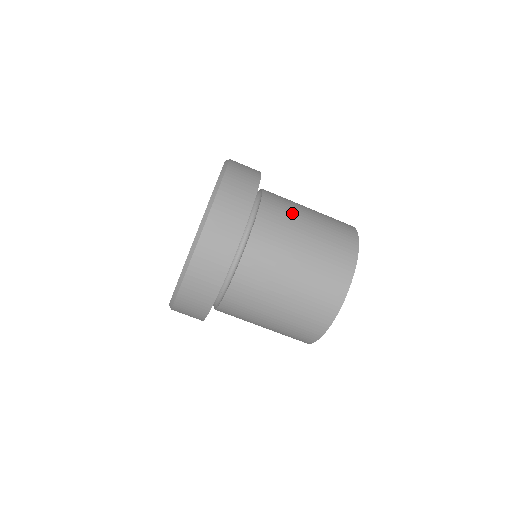
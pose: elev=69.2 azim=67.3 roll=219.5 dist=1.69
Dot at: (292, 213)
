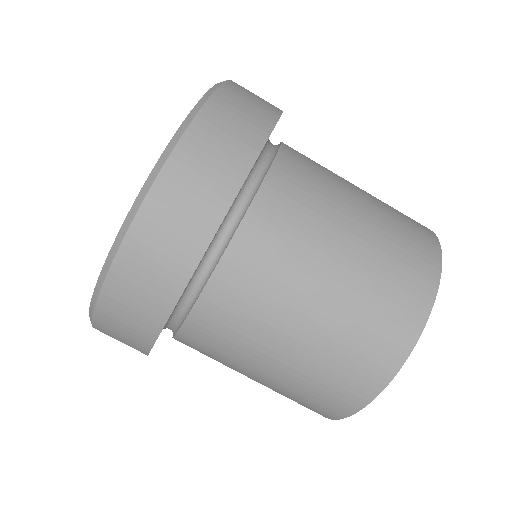
Dot at: (331, 175)
